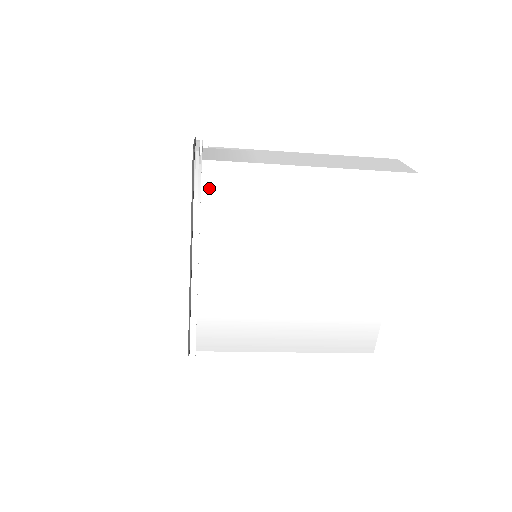
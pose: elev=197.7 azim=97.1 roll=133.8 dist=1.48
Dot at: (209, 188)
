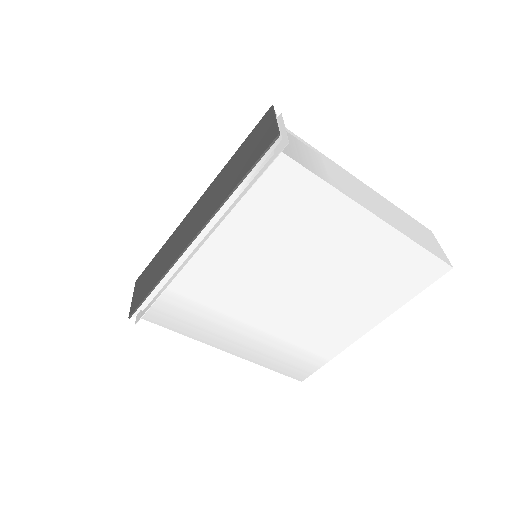
Dot at: (266, 182)
